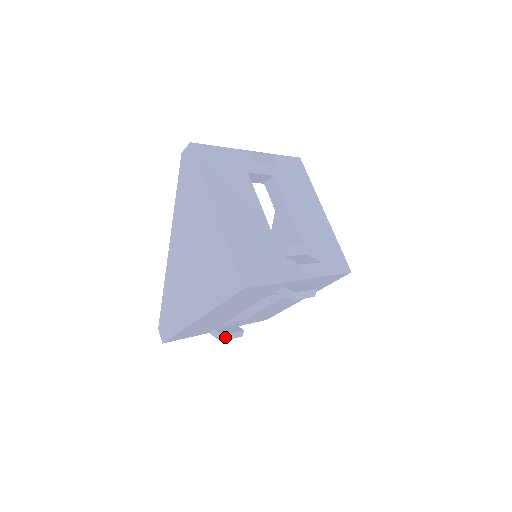
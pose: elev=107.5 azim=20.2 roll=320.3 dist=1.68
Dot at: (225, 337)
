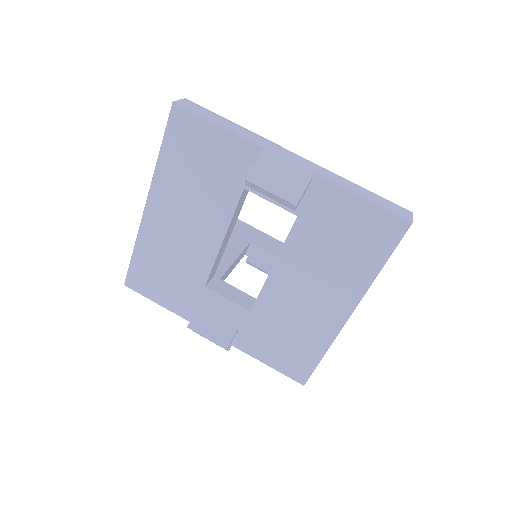
Dot at: (250, 264)
